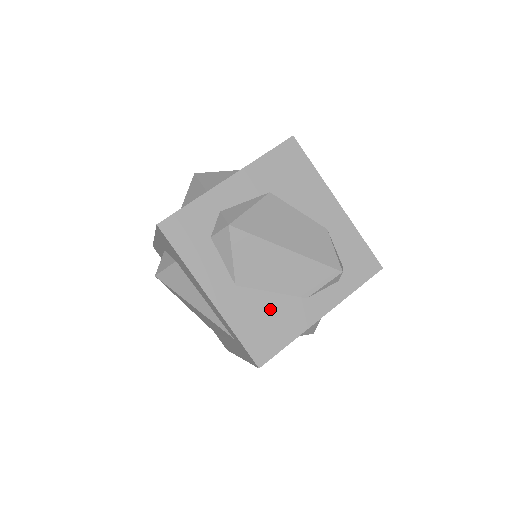
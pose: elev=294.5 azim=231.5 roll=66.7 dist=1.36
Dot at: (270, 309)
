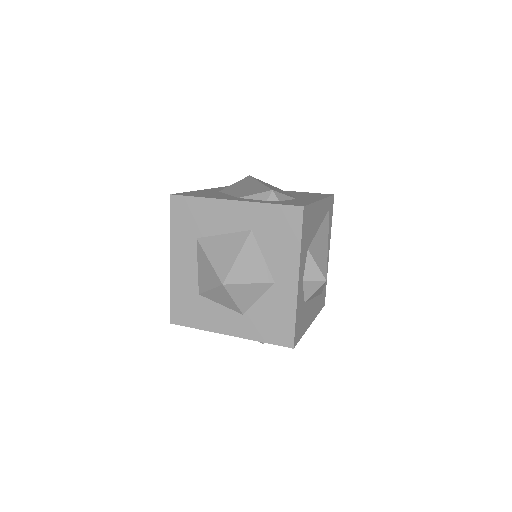
Dot at: occluded
